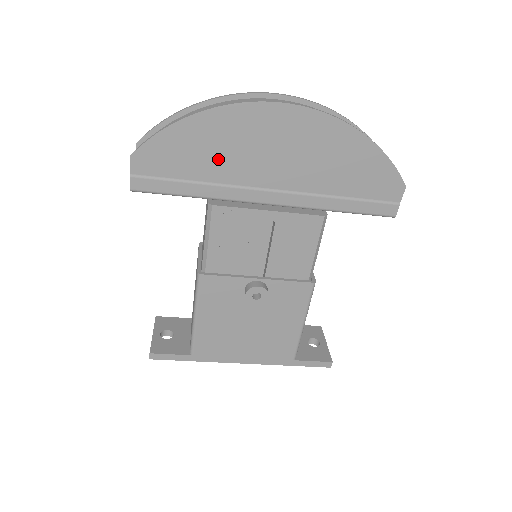
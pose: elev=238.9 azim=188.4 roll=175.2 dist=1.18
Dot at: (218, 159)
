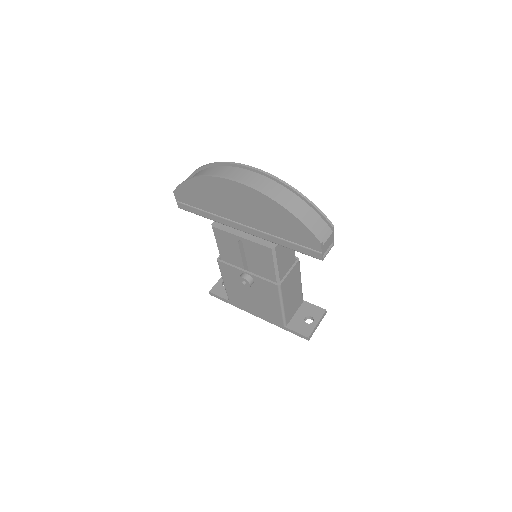
Dot at: (211, 202)
